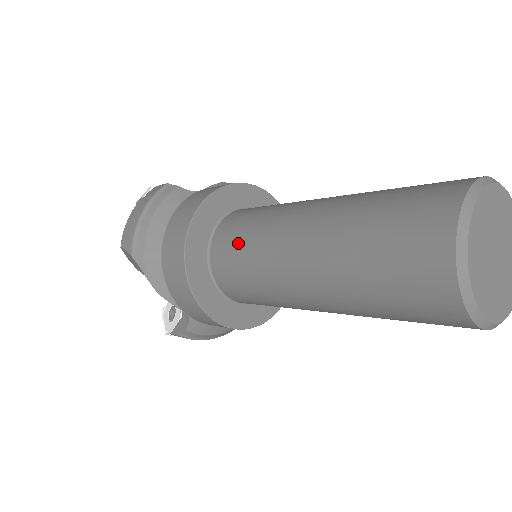
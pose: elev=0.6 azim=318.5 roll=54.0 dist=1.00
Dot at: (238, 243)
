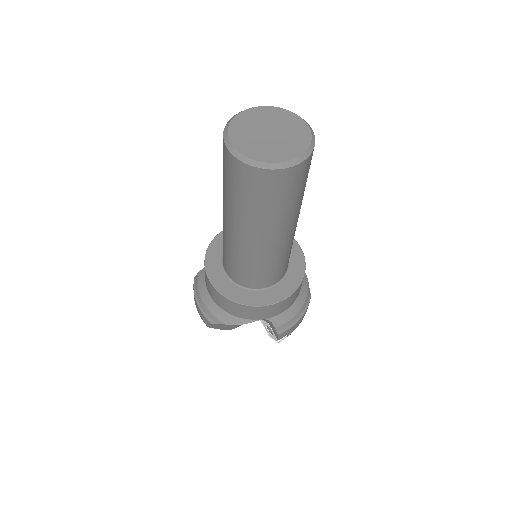
Dot at: (228, 260)
